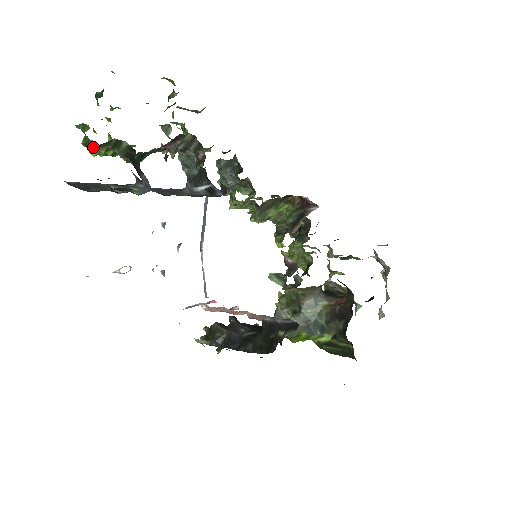
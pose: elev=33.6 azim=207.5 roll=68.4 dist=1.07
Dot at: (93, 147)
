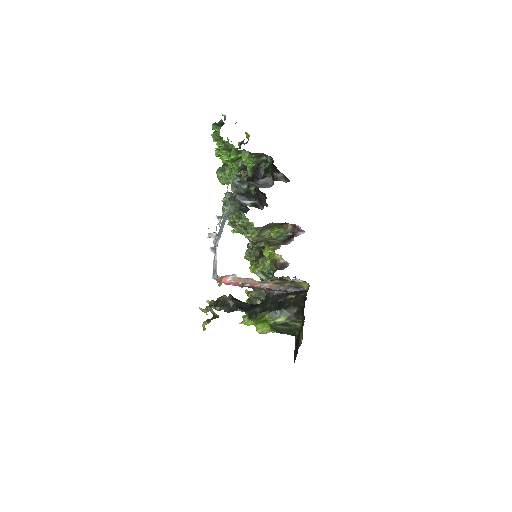
Dot at: (240, 152)
